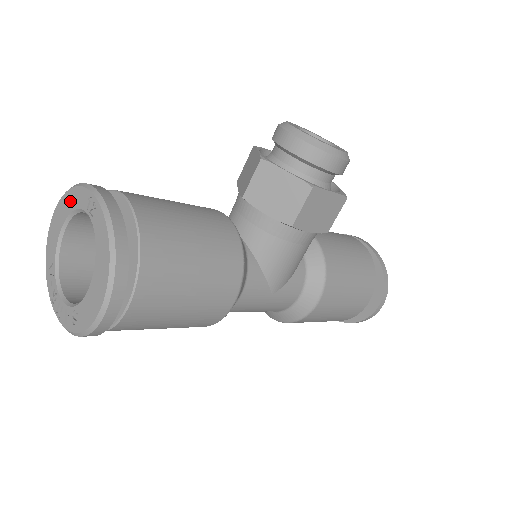
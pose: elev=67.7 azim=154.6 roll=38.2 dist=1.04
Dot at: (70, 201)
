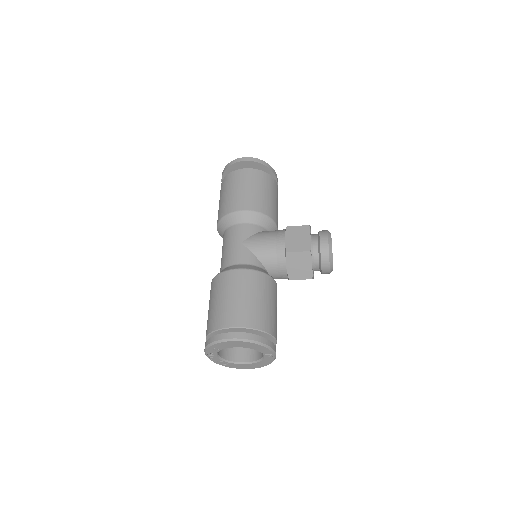
Dot at: (255, 347)
